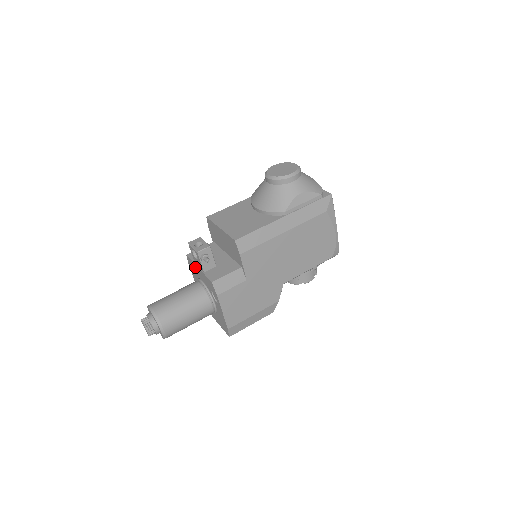
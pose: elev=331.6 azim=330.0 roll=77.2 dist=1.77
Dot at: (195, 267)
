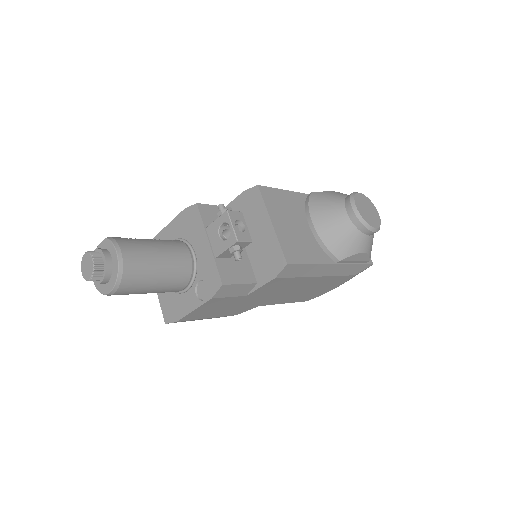
Dot at: (200, 232)
